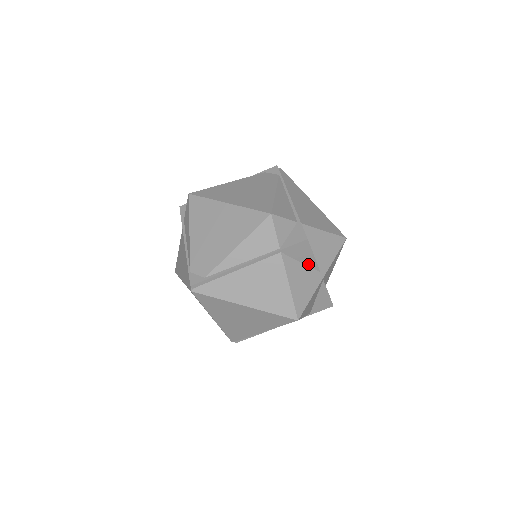
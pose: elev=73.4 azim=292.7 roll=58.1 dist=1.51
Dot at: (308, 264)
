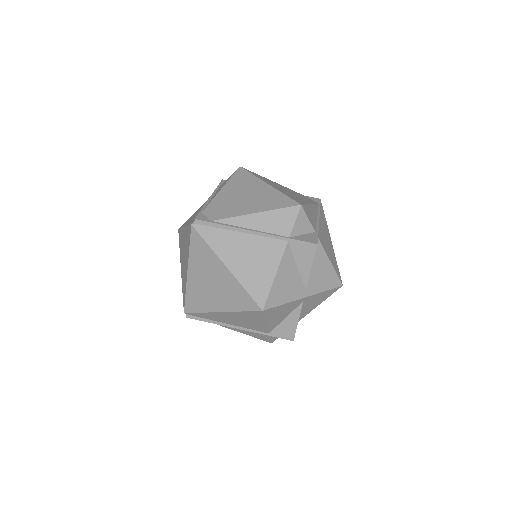
Dot at: (301, 273)
